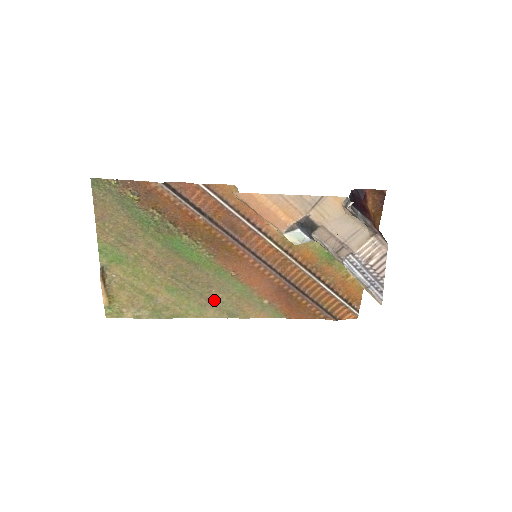
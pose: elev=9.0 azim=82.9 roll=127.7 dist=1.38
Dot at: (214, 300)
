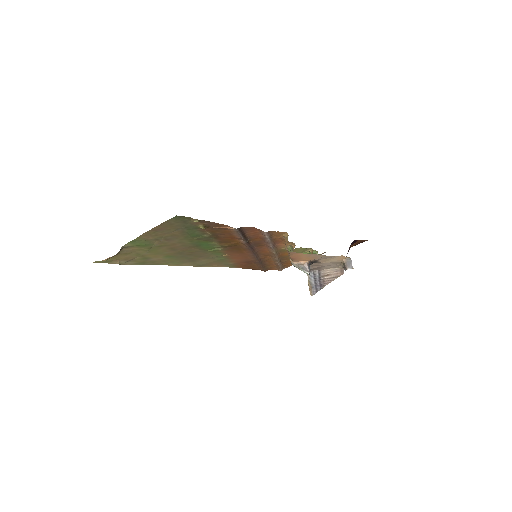
Dot at: (196, 260)
